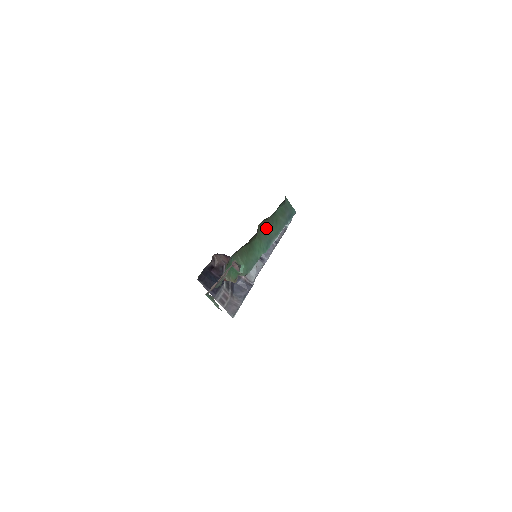
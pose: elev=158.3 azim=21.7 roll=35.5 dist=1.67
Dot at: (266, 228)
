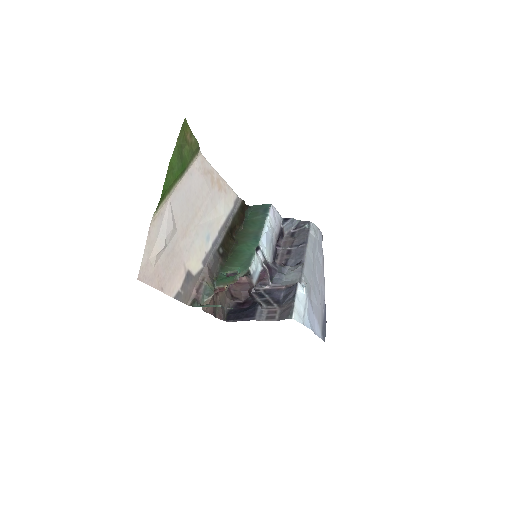
Dot at: (245, 233)
